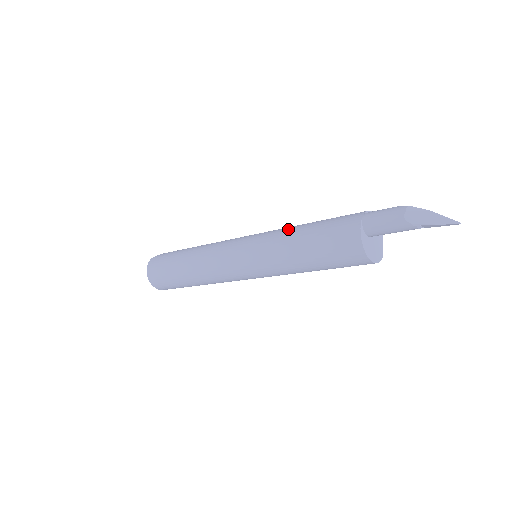
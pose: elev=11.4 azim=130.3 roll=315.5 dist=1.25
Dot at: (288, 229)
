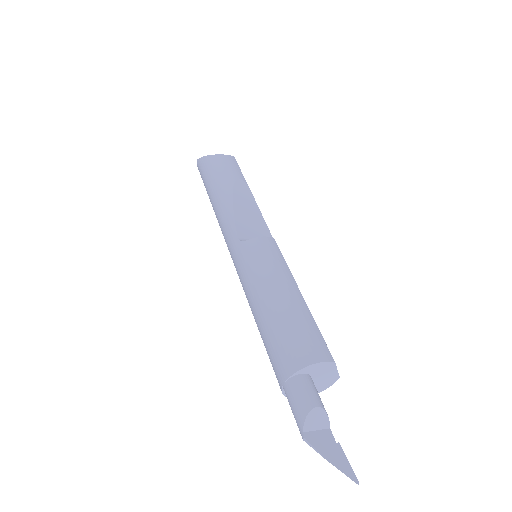
Dot at: (251, 297)
